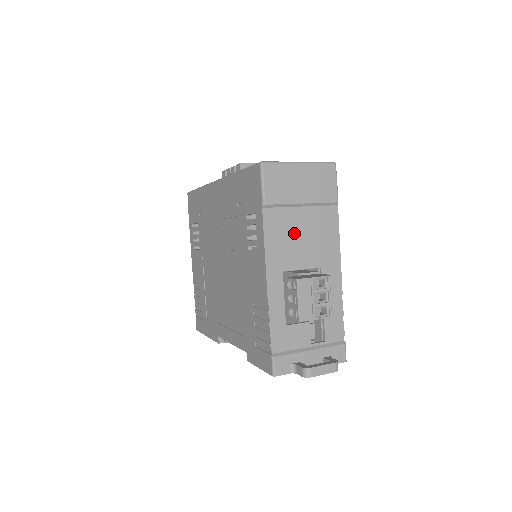
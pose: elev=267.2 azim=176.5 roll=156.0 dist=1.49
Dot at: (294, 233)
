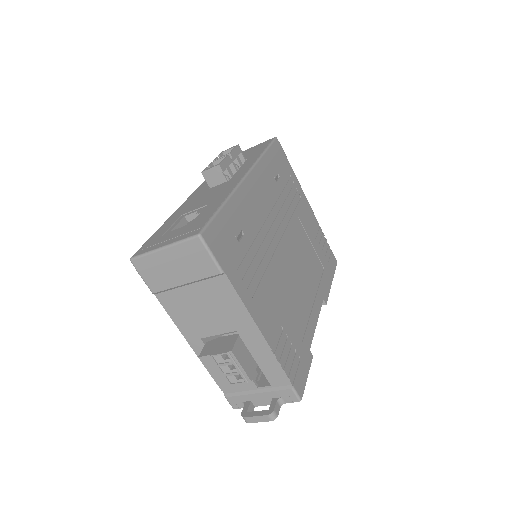
Dot at: (194, 308)
